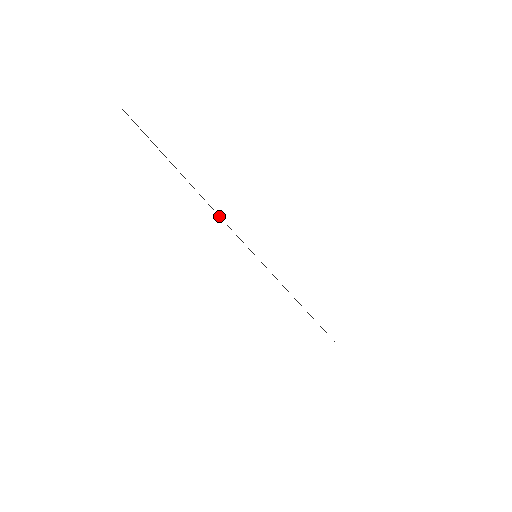
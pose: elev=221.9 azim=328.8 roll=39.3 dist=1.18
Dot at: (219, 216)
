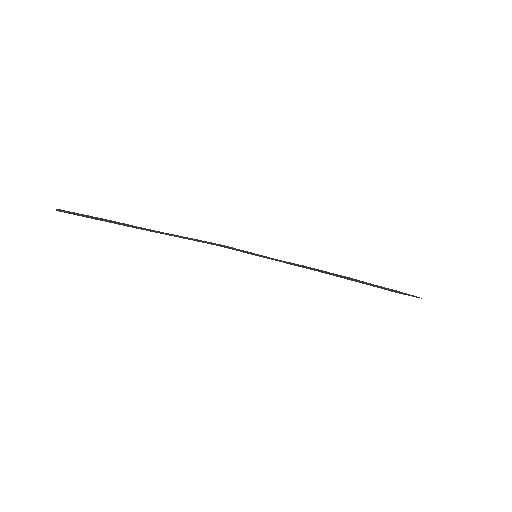
Dot at: (195, 239)
